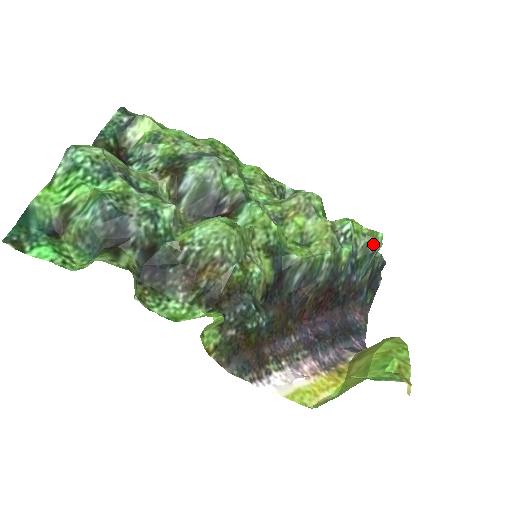
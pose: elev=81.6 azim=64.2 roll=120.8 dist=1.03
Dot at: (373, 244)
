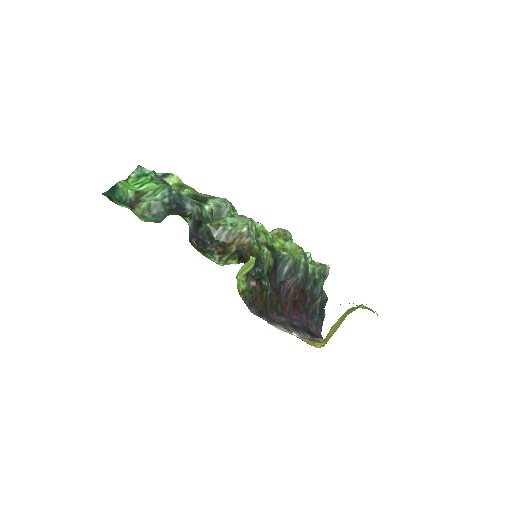
Dot at: (324, 271)
